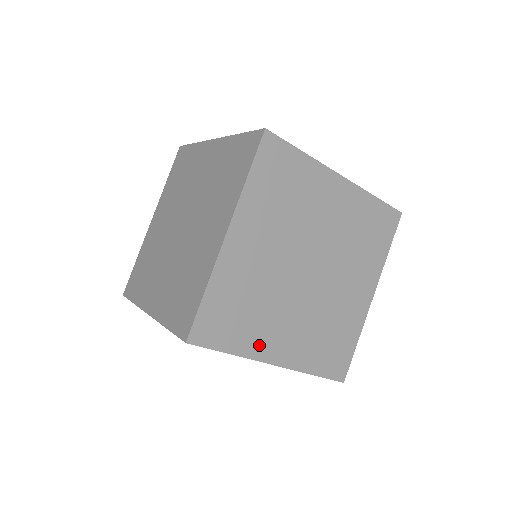
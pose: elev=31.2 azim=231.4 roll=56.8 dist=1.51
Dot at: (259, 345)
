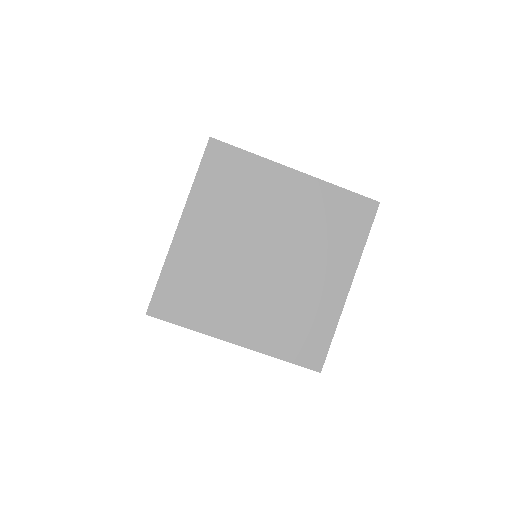
Dot at: occluded
